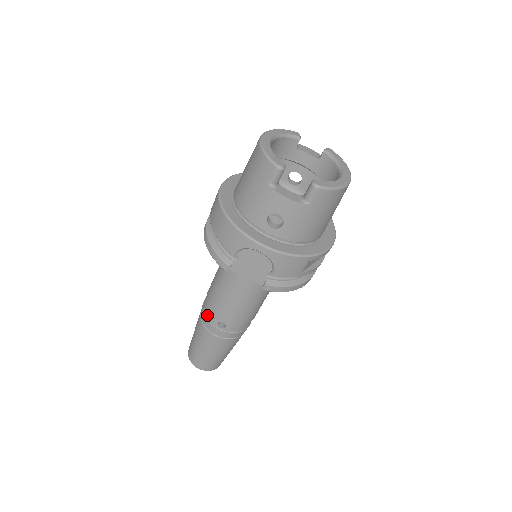
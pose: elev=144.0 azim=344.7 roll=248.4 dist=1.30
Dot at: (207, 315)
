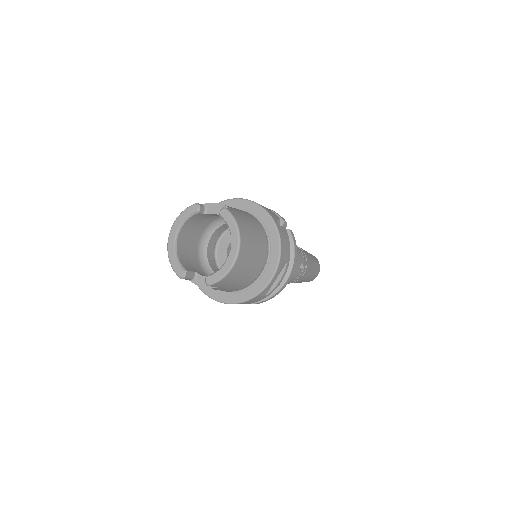
Dot at: occluded
